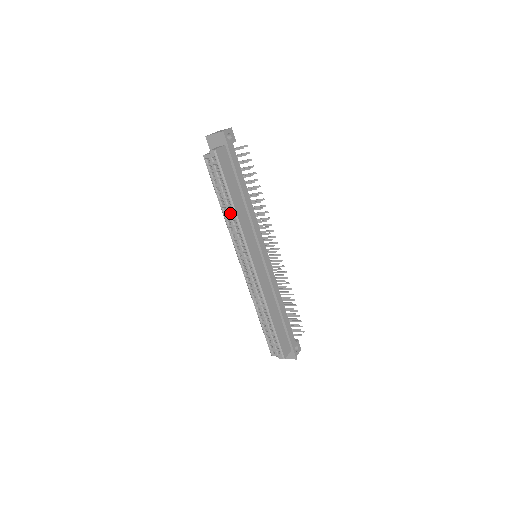
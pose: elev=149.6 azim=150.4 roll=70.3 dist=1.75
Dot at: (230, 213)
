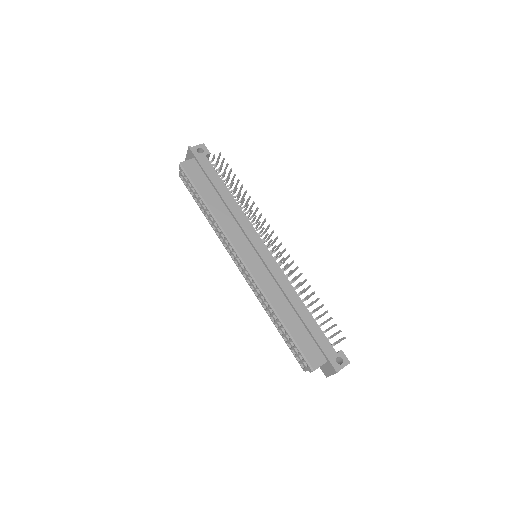
Dot at: (210, 216)
